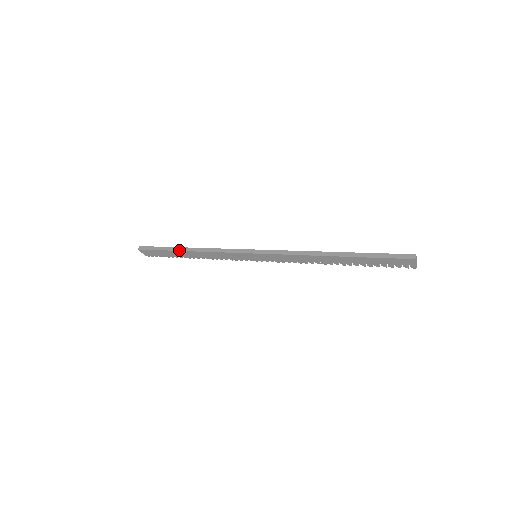
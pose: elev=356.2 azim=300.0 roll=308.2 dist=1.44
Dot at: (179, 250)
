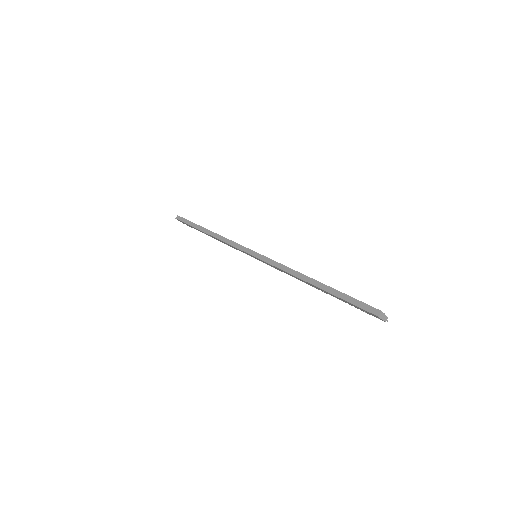
Dot at: (201, 230)
